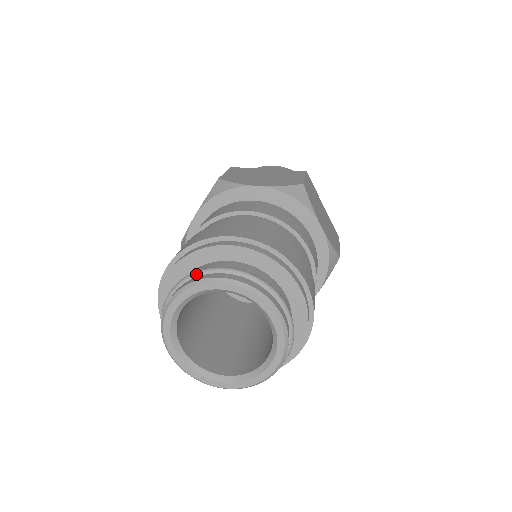
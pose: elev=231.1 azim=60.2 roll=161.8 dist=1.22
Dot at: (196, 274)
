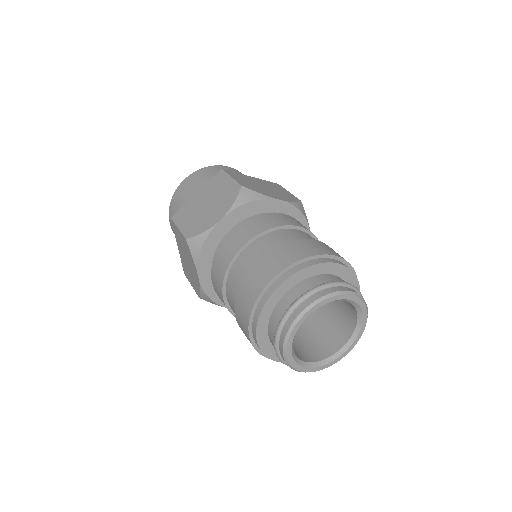
Dot at: (283, 323)
